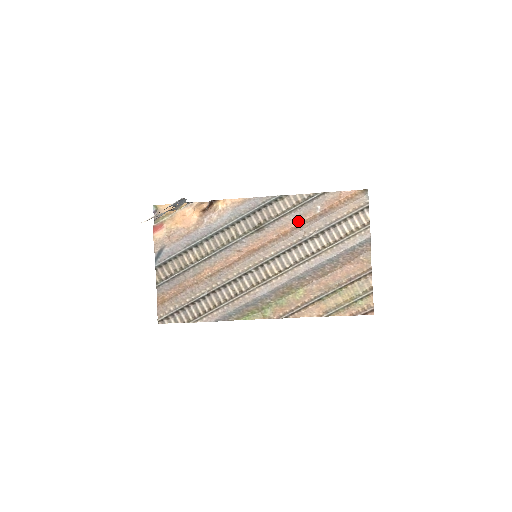
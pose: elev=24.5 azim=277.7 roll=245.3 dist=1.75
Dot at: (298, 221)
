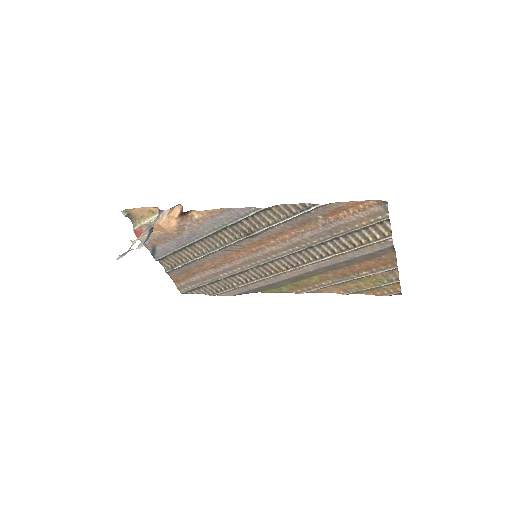
Dot at: (296, 229)
